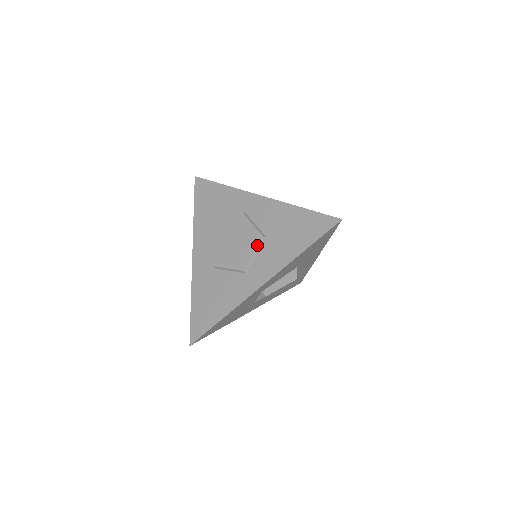
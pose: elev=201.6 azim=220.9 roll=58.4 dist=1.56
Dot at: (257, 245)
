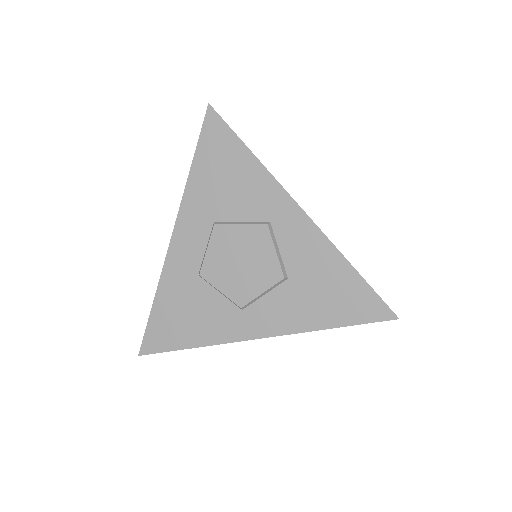
Dot at: (271, 285)
